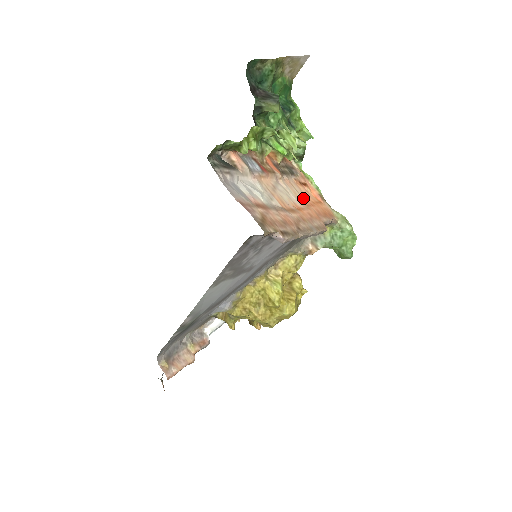
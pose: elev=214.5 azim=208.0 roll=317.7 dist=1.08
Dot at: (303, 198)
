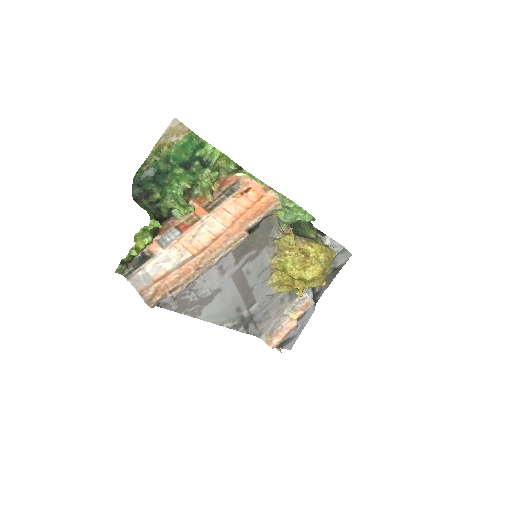
Dot at: (234, 214)
